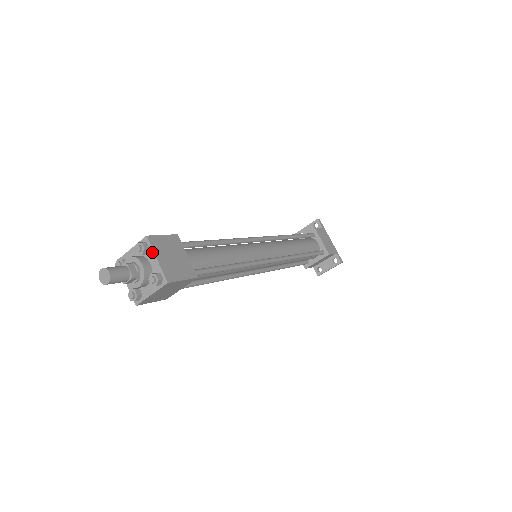
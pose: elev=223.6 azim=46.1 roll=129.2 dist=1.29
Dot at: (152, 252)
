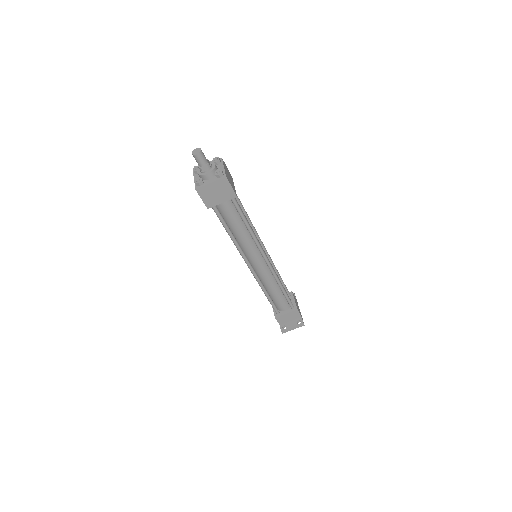
Dot at: (222, 164)
